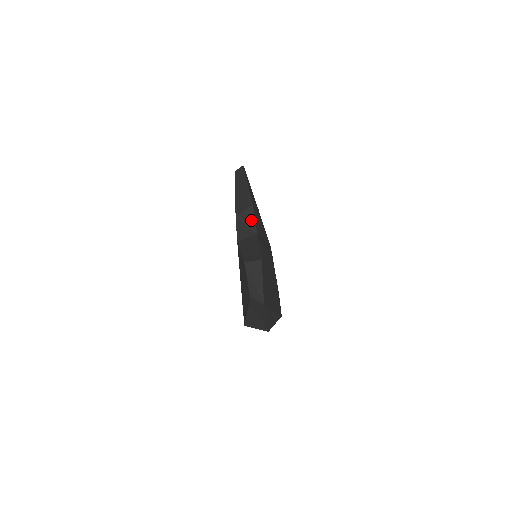
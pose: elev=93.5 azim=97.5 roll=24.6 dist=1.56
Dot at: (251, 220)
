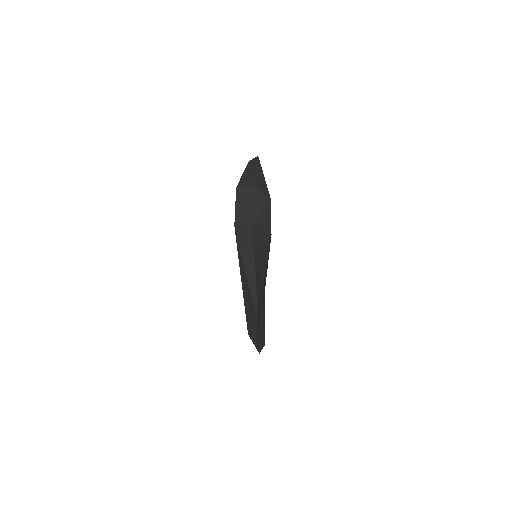
Dot at: occluded
